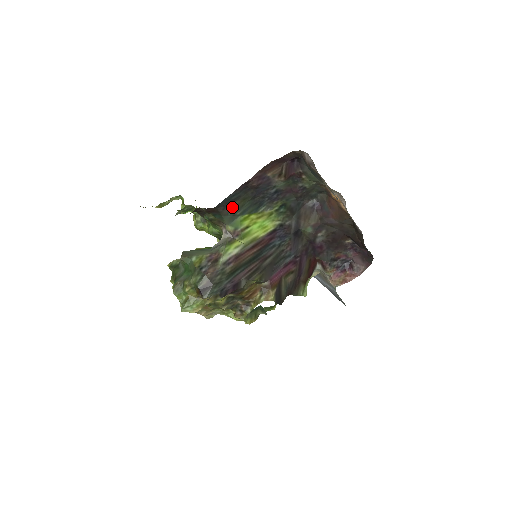
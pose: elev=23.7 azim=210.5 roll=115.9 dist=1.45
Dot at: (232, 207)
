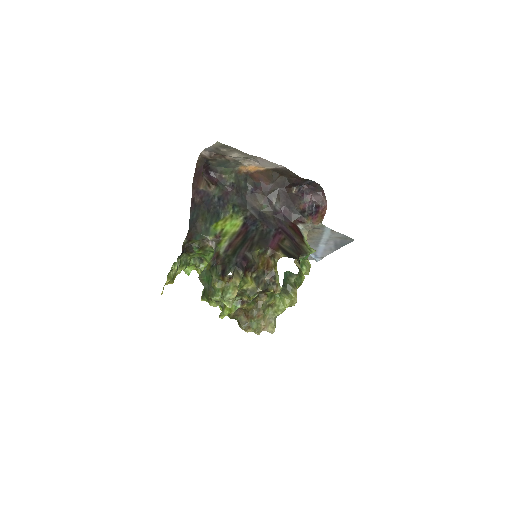
Dot at: (200, 224)
